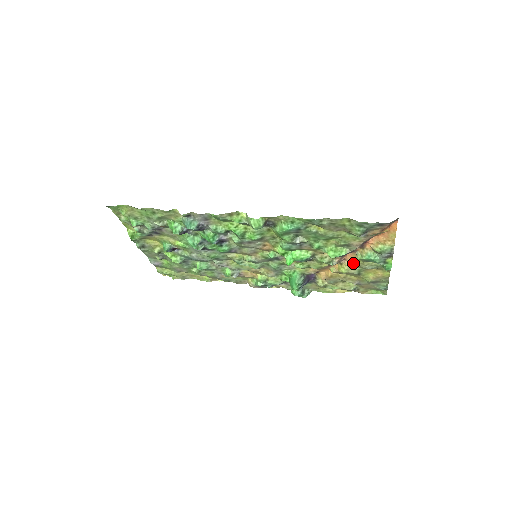
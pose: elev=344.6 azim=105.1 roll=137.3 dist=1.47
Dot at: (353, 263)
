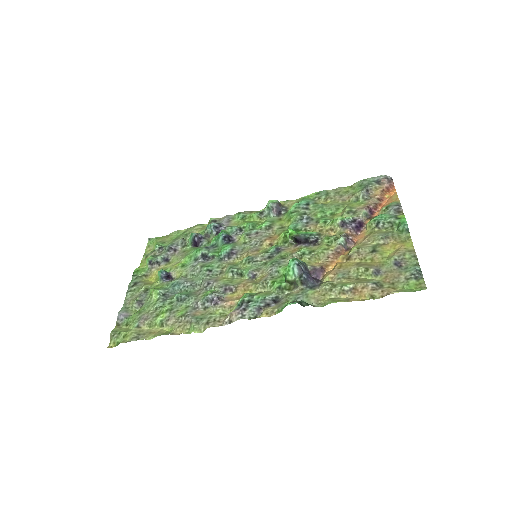
Dot at: (364, 239)
